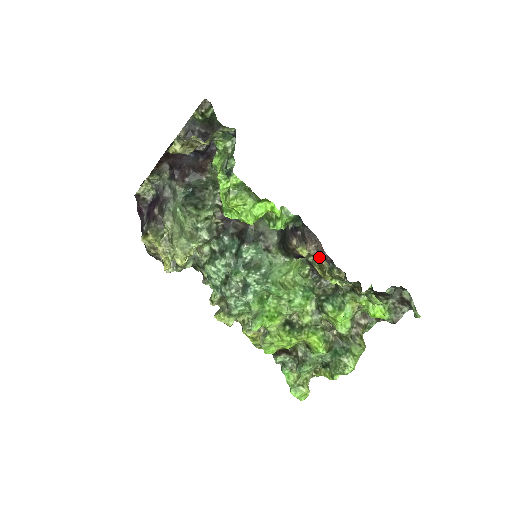
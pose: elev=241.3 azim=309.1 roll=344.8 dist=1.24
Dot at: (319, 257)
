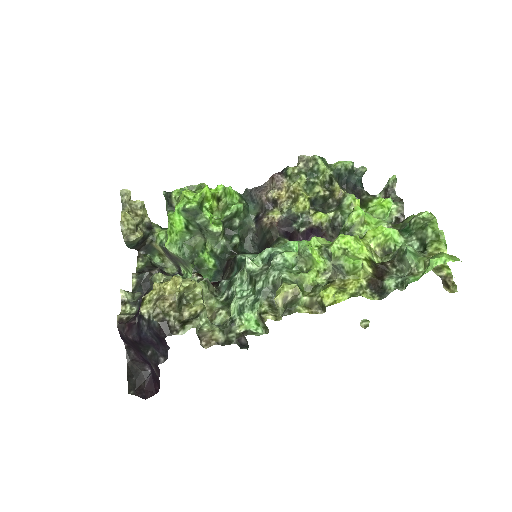
Dot at: (282, 193)
